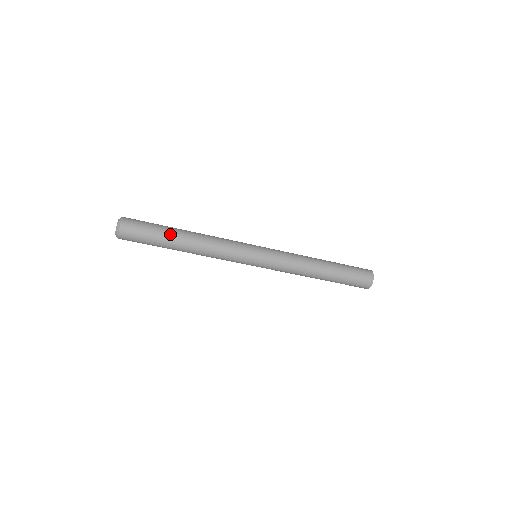
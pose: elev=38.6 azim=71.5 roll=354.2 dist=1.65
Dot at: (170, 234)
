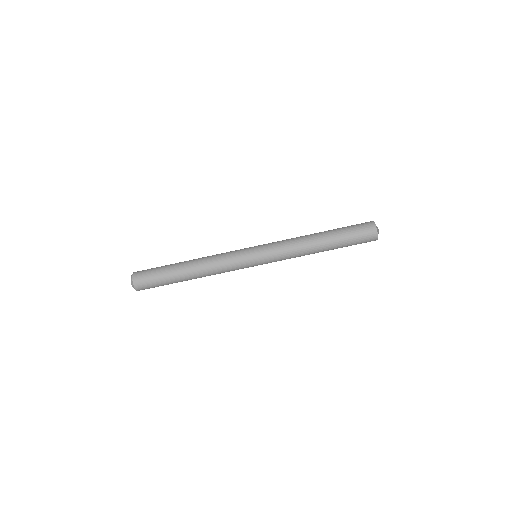
Dot at: (173, 269)
